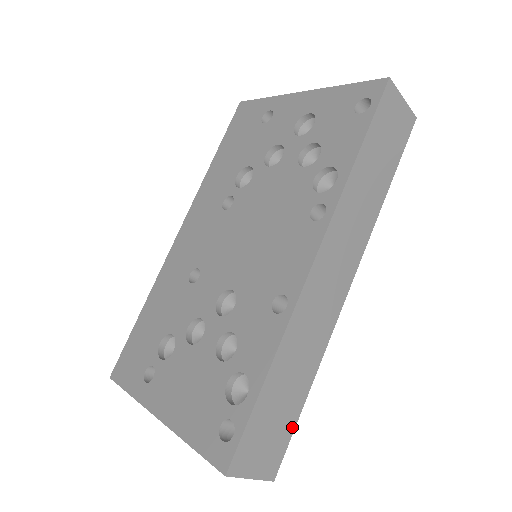
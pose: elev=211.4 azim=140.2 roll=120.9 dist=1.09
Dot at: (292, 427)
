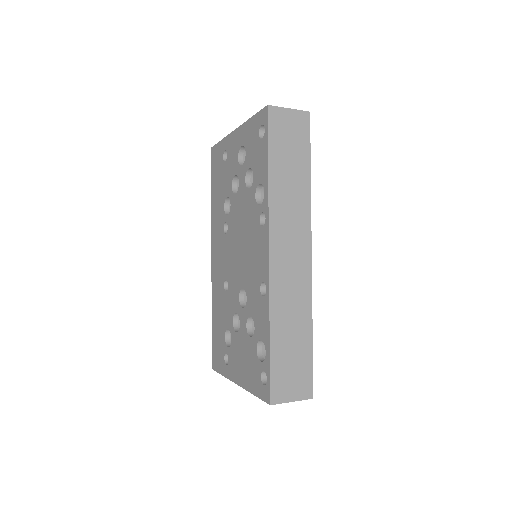
Dot at: (310, 361)
